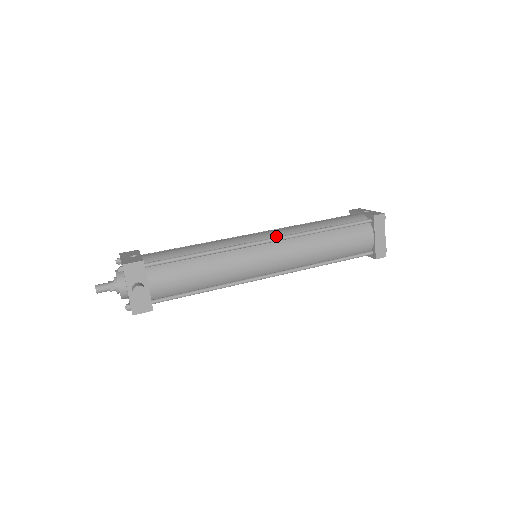
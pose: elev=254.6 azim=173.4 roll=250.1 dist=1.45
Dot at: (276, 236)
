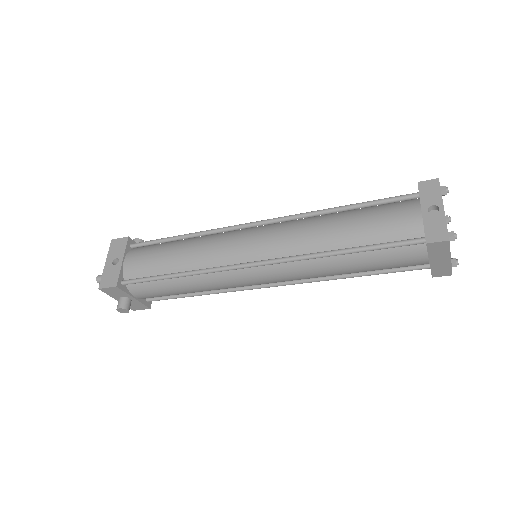
Dot at: (269, 254)
